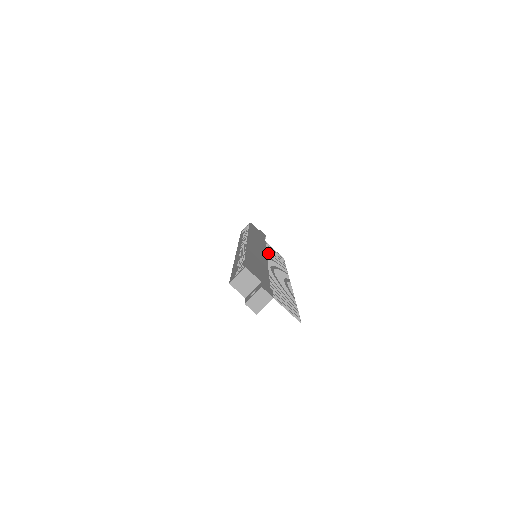
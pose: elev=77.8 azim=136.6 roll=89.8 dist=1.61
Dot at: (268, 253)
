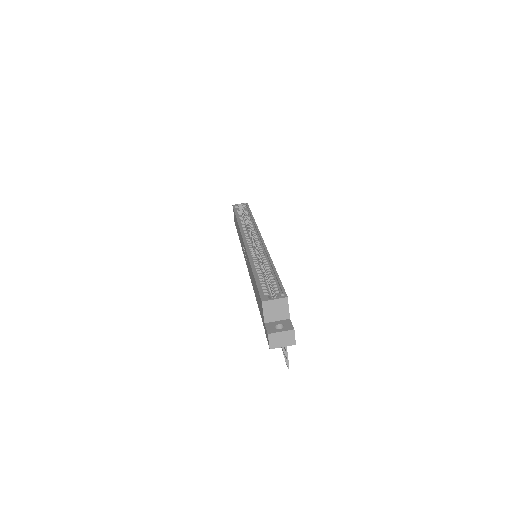
Dot at: occluded
